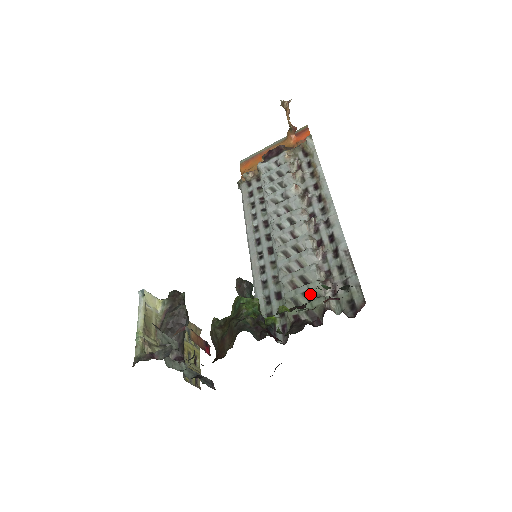
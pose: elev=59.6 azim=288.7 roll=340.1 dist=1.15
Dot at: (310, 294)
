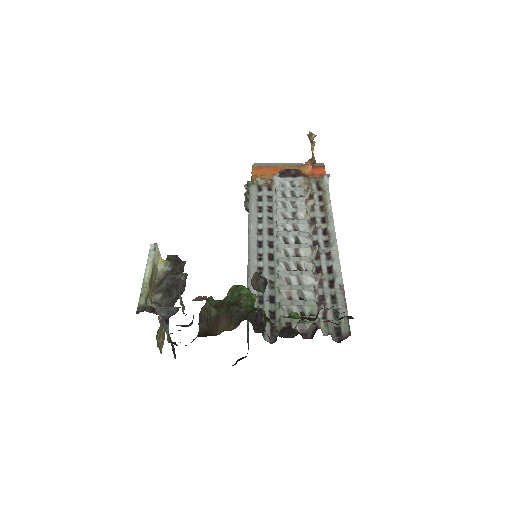
Dot at: (304, 309)
